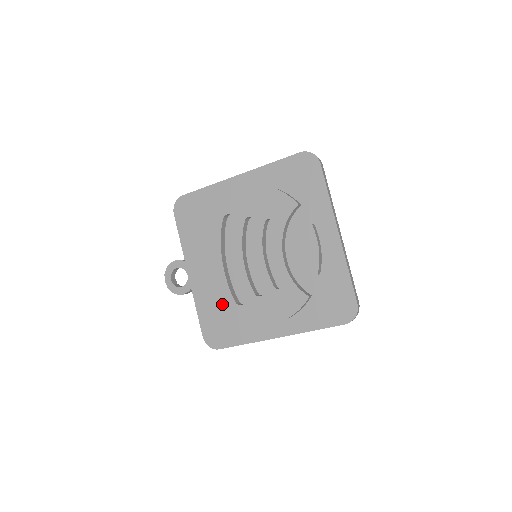
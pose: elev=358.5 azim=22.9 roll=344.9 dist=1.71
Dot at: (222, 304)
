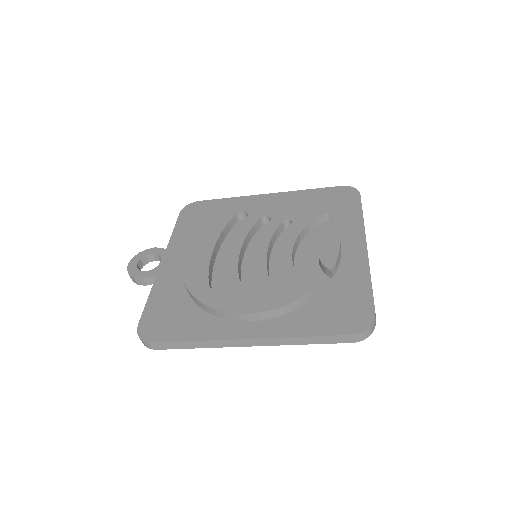
Dot at: (190, 285)
